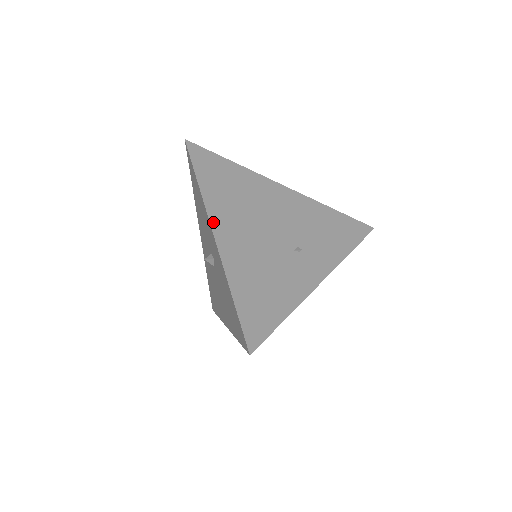
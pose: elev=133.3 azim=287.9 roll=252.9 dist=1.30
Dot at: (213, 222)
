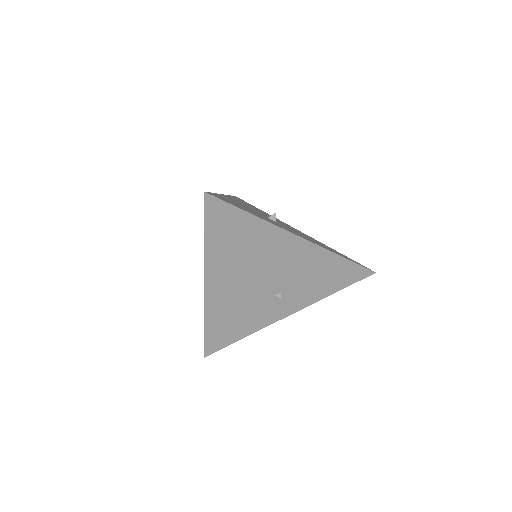
Dot at: (207, 277)
